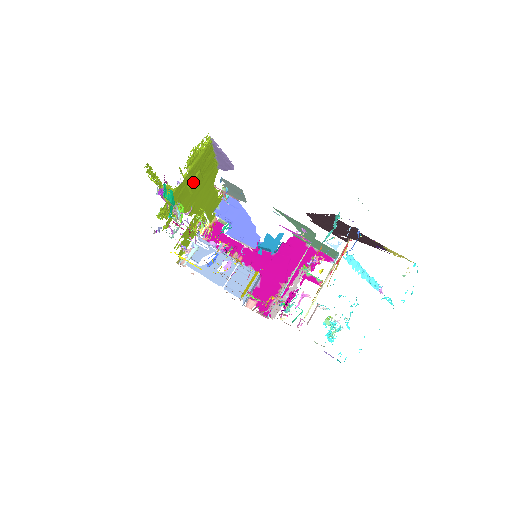
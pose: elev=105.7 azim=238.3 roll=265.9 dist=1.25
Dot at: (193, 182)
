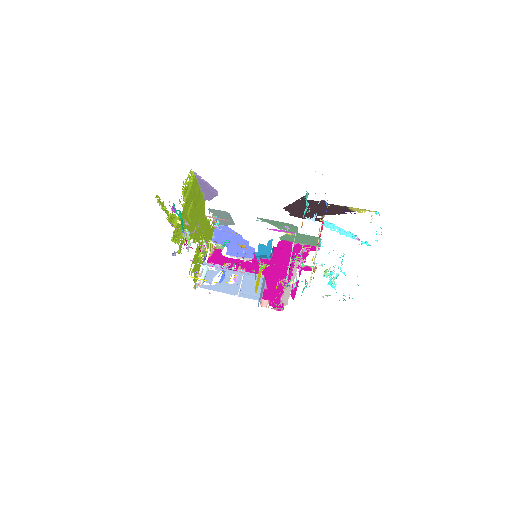
Dot at: (190, 211)
